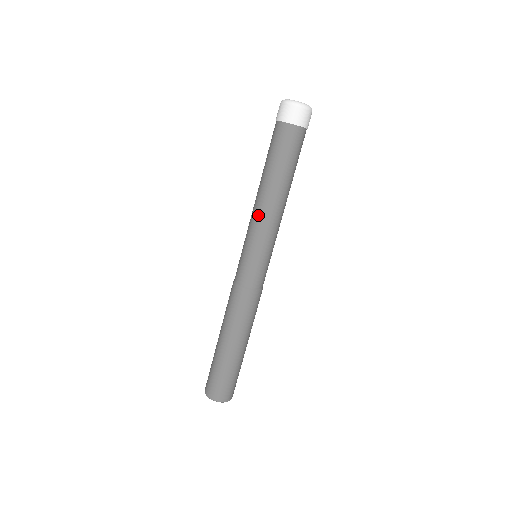
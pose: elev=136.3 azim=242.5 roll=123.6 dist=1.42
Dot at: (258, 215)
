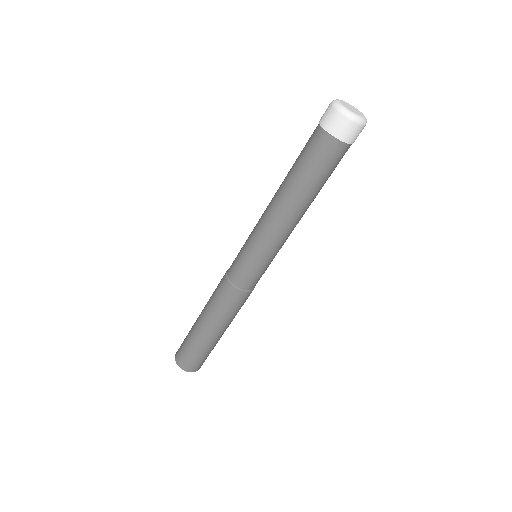
Dot at: (265, 219)
